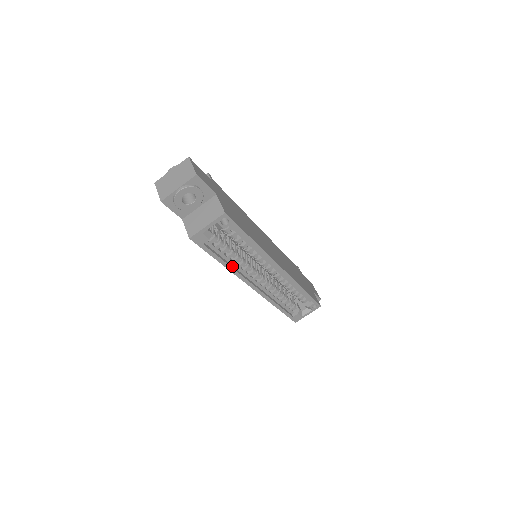
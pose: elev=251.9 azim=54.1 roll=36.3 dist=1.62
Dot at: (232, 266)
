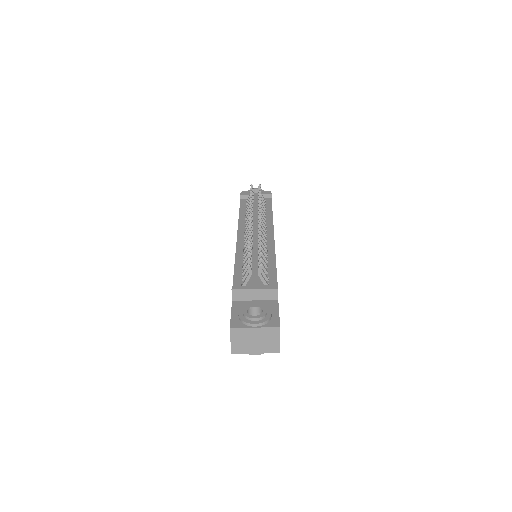
Dot at: occluded
